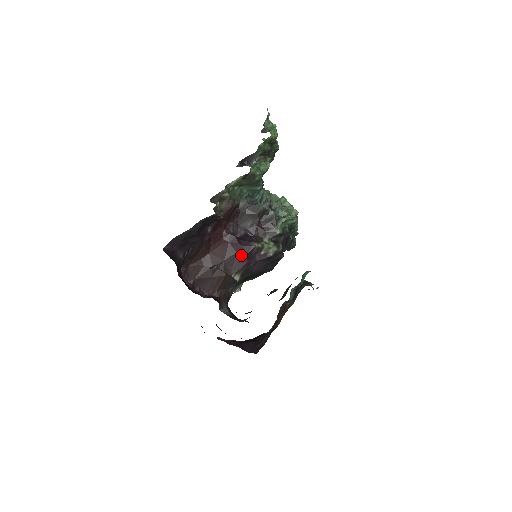
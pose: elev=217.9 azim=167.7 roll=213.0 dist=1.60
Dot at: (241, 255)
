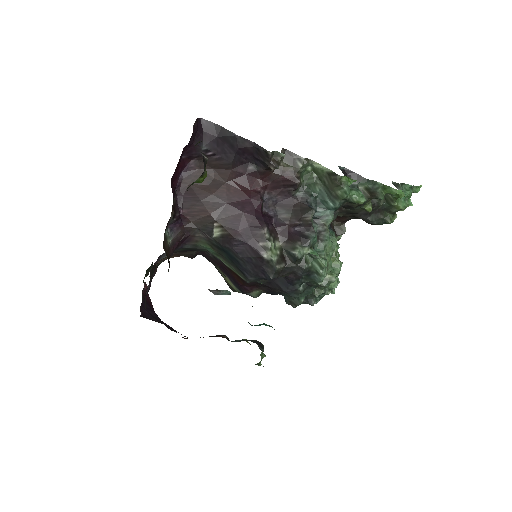
Dot at: (244, 219)
